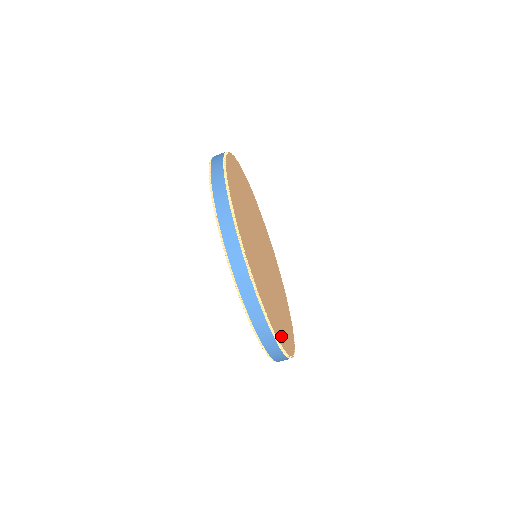
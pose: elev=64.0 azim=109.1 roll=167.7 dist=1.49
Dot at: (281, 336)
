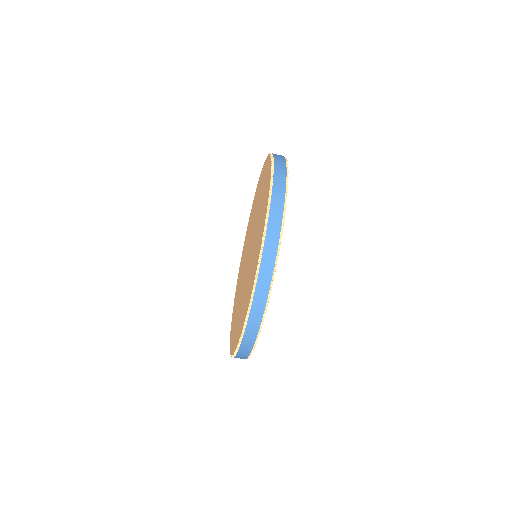
Dot at: occluded
